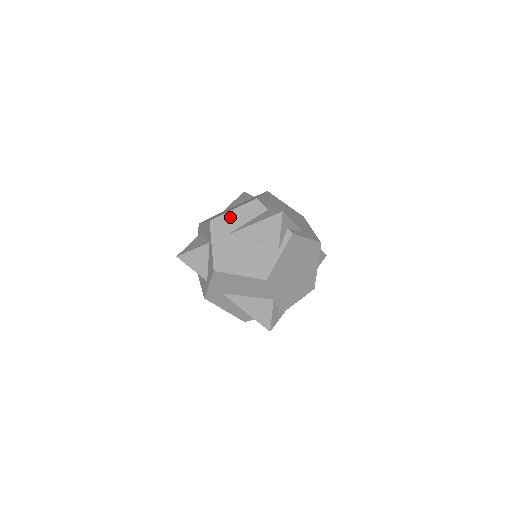
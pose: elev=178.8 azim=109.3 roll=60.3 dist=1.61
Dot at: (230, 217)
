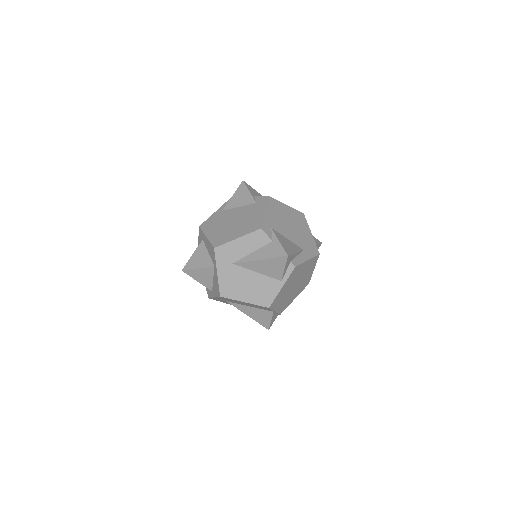
Dot at: (234, 246)
